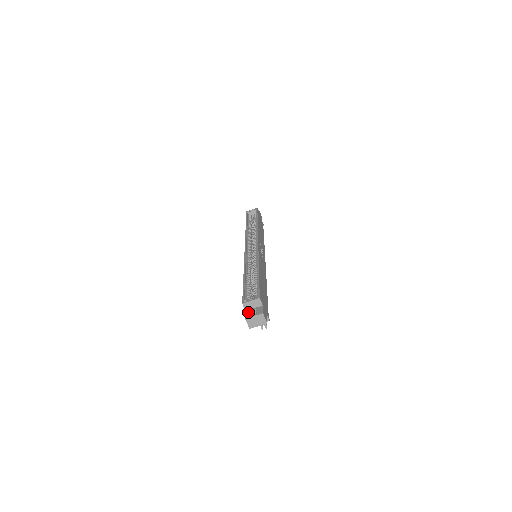
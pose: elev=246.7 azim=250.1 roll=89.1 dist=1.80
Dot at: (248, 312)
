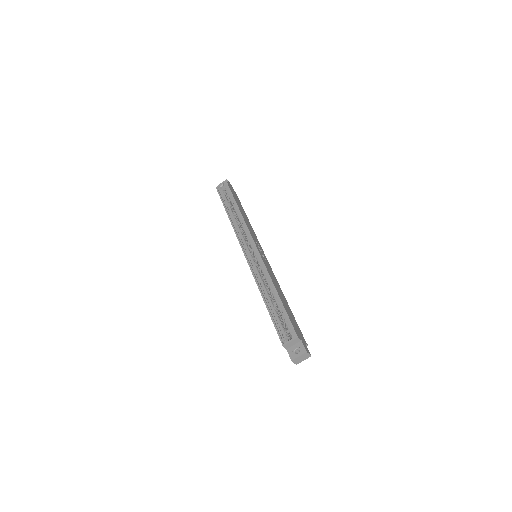
Dot at: (290, 351)
